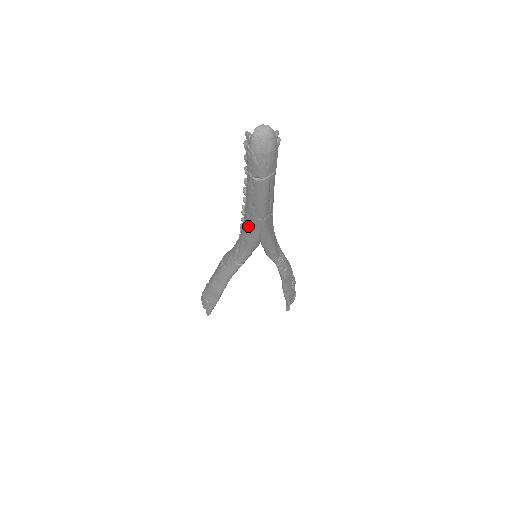
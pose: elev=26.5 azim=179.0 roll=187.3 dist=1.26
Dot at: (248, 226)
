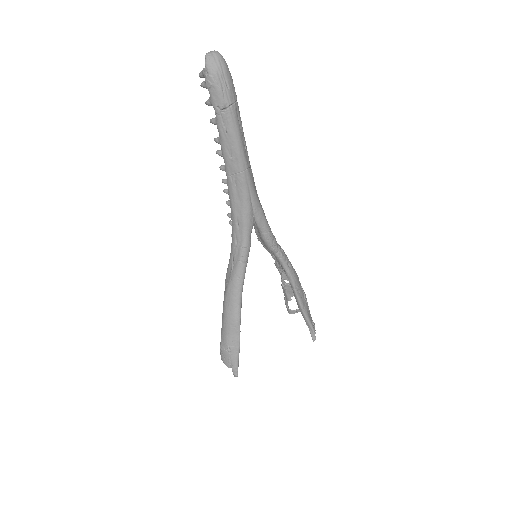
Dot at: (235, 195)
